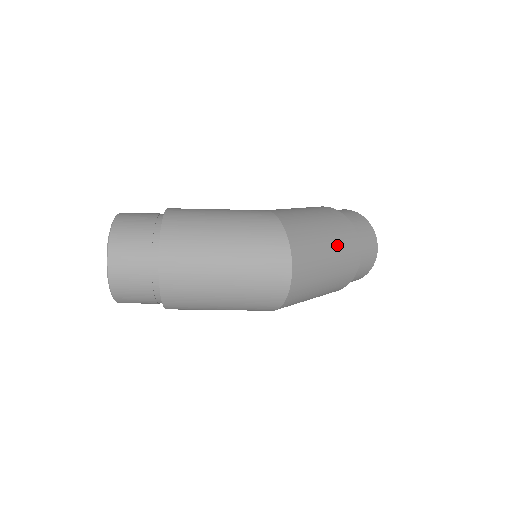
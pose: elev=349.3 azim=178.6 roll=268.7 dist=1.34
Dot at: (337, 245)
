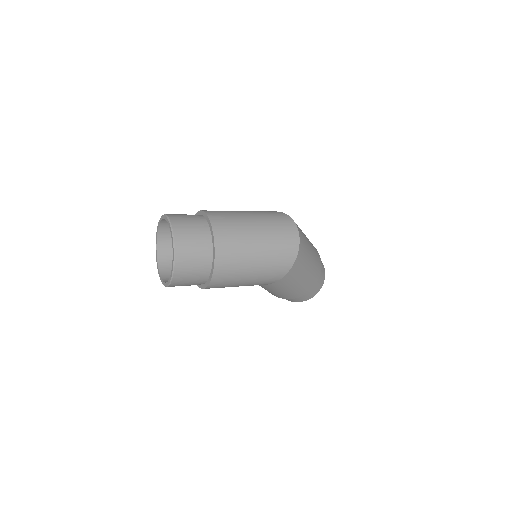
Dot at: occluded
